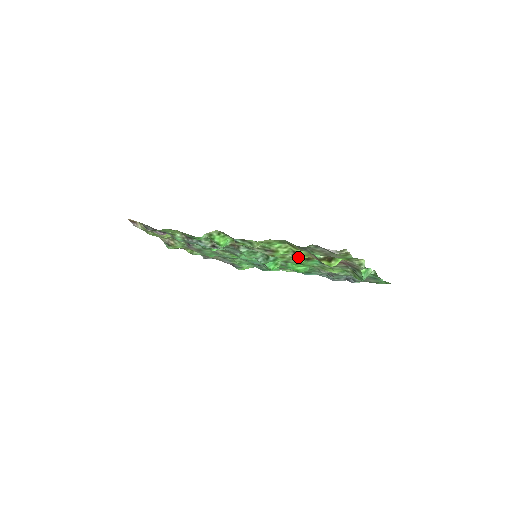
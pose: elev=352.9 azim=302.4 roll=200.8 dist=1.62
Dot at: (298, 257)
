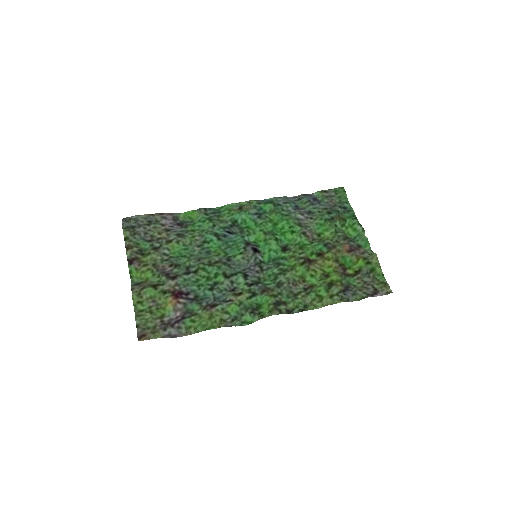
Dot at: (314, 260)
